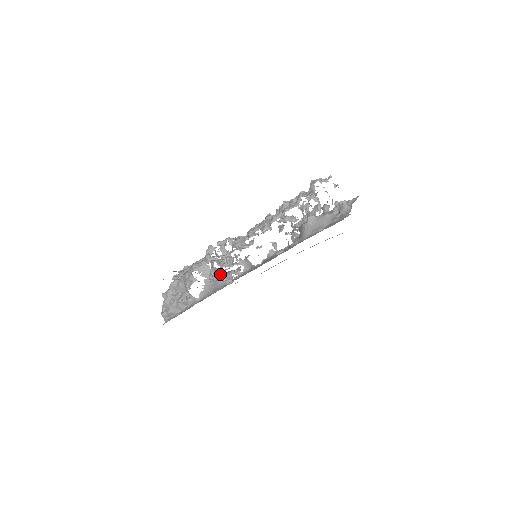
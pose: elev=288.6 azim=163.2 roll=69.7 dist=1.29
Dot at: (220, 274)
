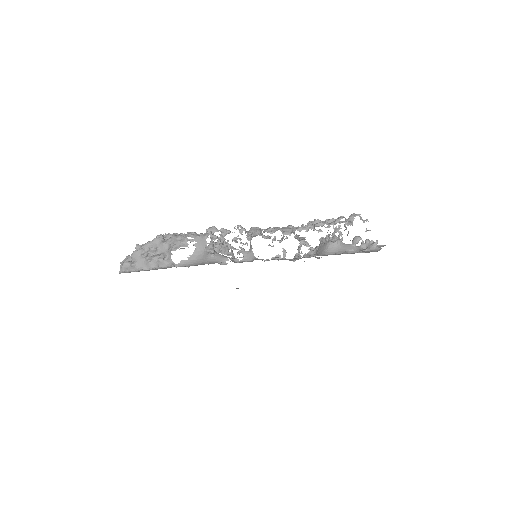
Dot at: (215, 252)
